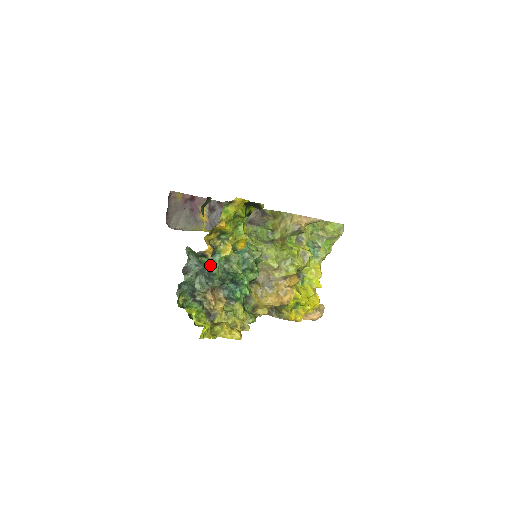
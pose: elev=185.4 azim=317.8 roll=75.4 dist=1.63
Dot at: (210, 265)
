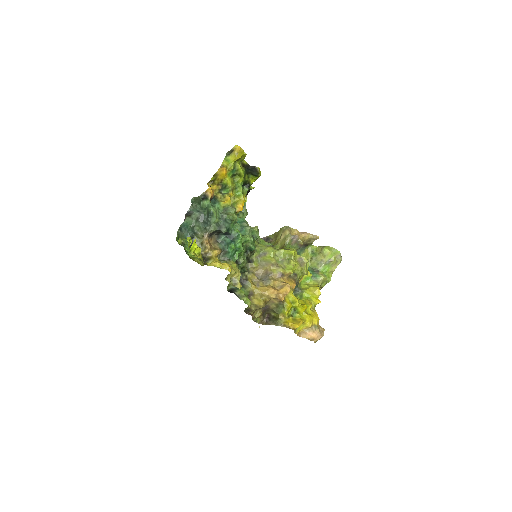
Dot at: (209, 206)
